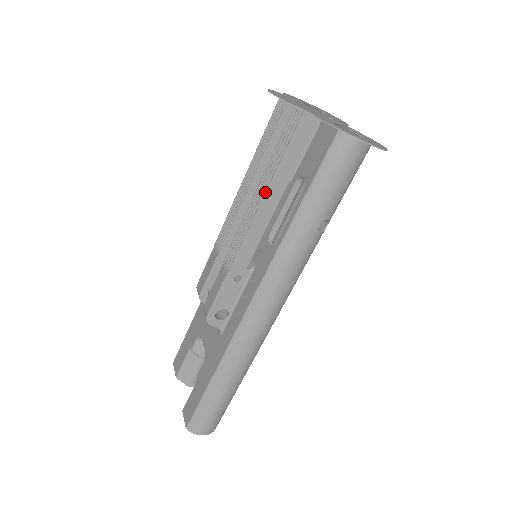
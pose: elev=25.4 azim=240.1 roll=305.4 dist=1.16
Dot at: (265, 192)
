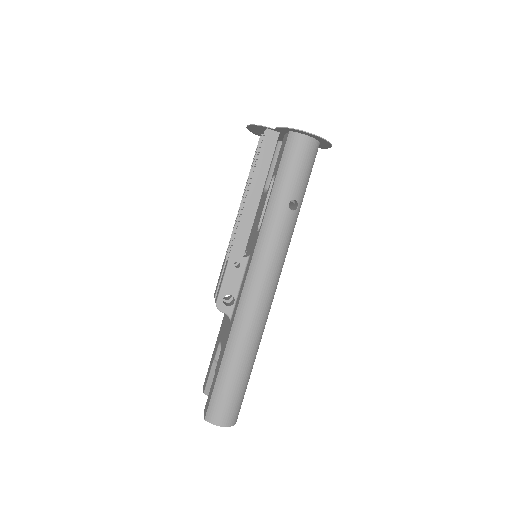
Dot at: (248, 189)
